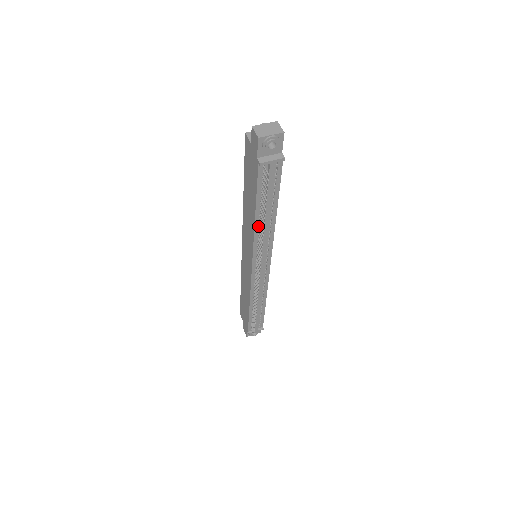
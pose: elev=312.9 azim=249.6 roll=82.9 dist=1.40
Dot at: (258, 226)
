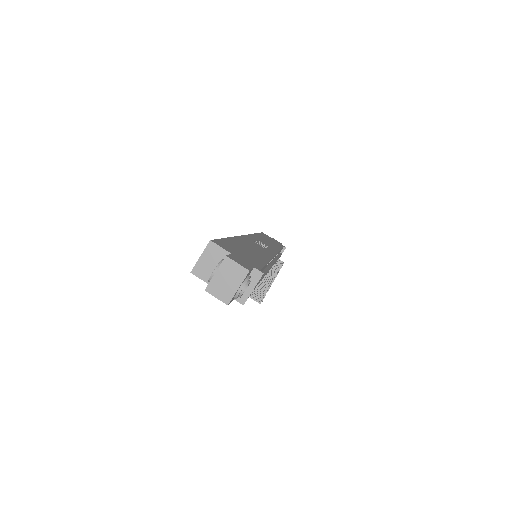
Dot at: occluded
